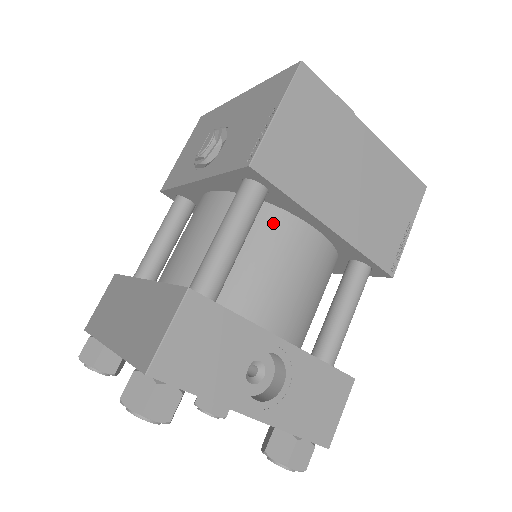
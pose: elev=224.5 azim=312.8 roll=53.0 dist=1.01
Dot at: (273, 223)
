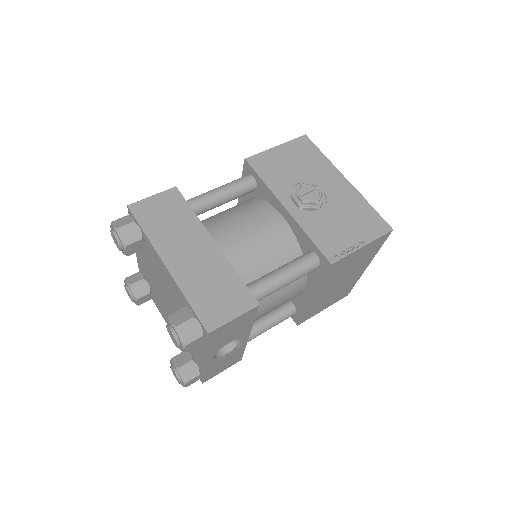
Dot at: occluded
